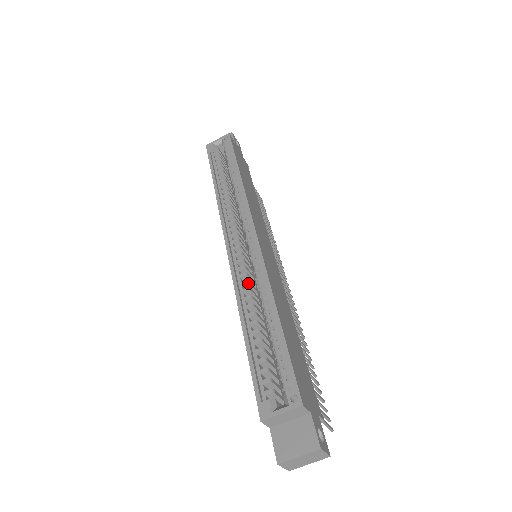
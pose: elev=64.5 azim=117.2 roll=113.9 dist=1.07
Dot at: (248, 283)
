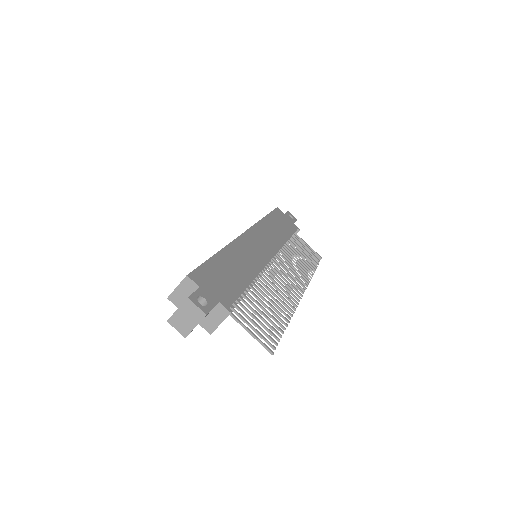
Dot at: occluded
